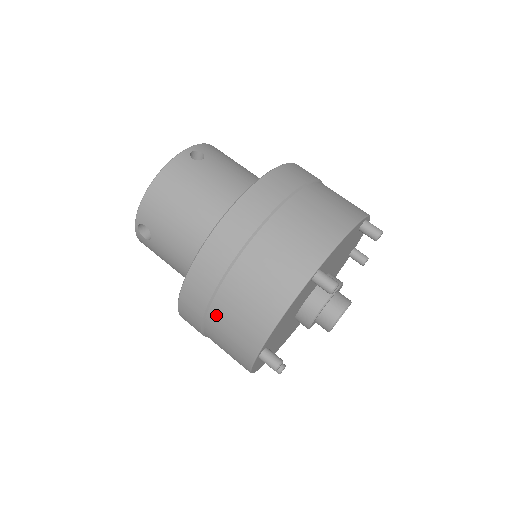
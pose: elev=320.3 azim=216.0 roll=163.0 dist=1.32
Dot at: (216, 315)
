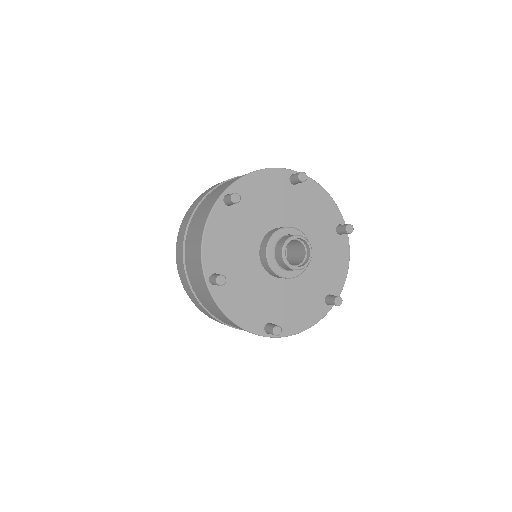
Dot at: (188, 268)
